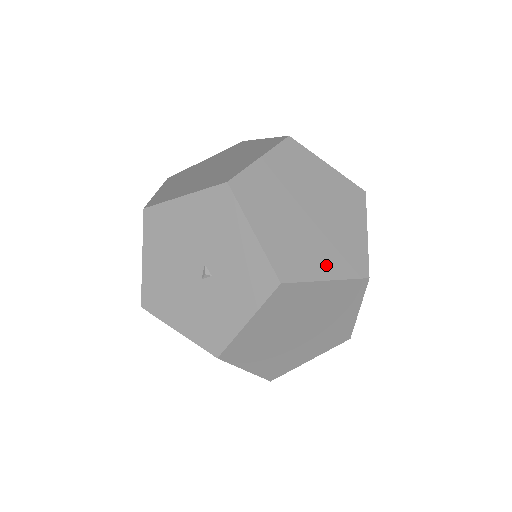
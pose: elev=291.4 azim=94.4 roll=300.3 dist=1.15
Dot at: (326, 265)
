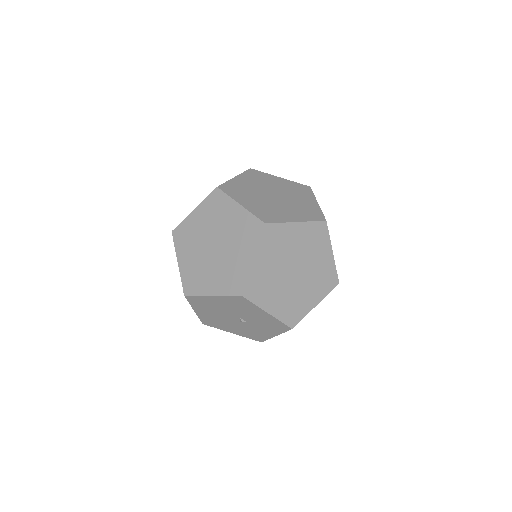
Dot at: (313, 297)
